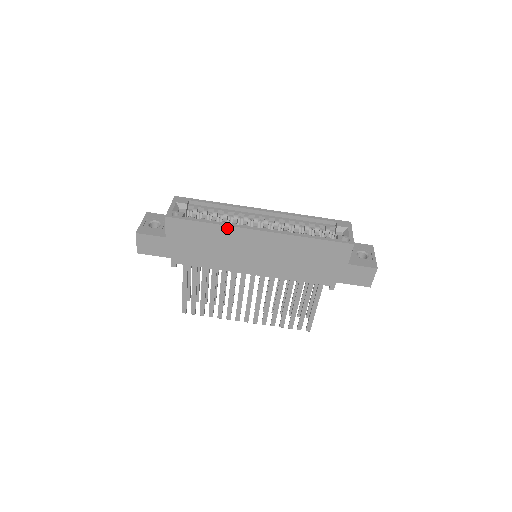
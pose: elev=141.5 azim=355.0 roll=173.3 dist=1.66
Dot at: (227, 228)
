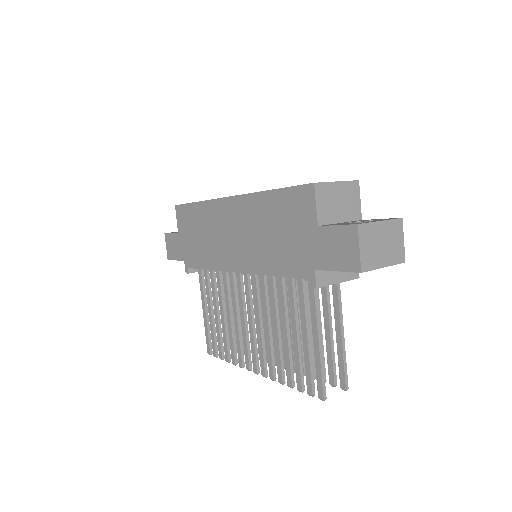
Dot at: (208, 204)
